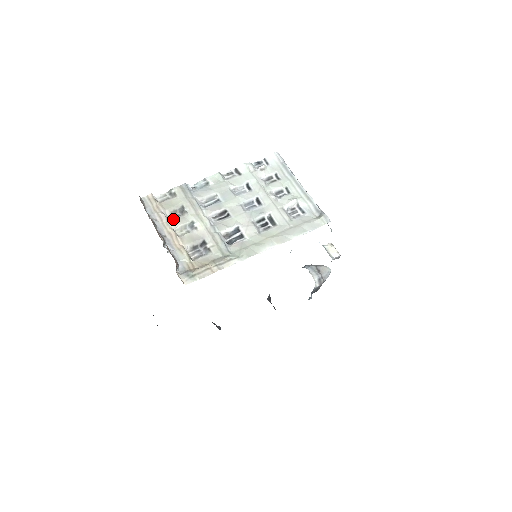
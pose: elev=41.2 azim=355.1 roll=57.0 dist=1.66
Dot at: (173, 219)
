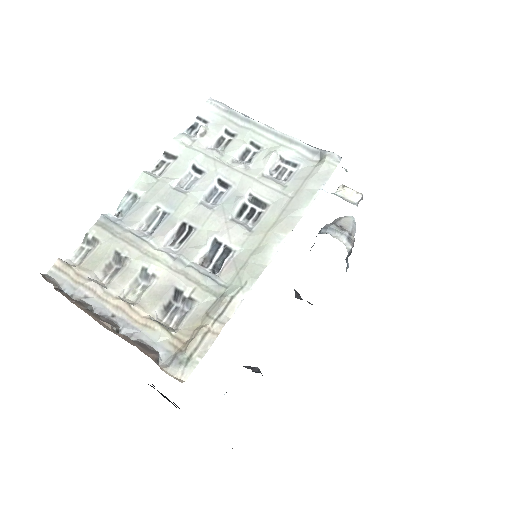
Dot at: (112, 281)
